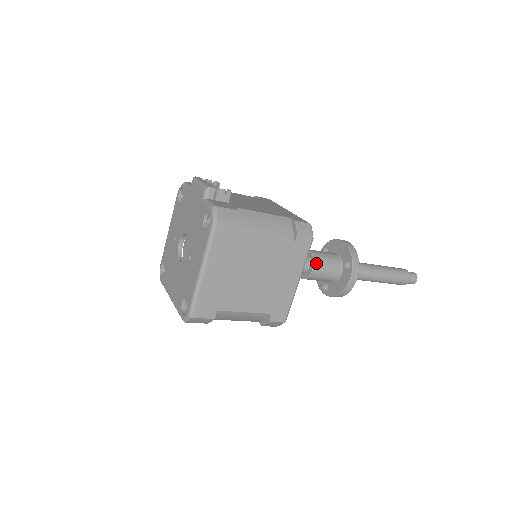
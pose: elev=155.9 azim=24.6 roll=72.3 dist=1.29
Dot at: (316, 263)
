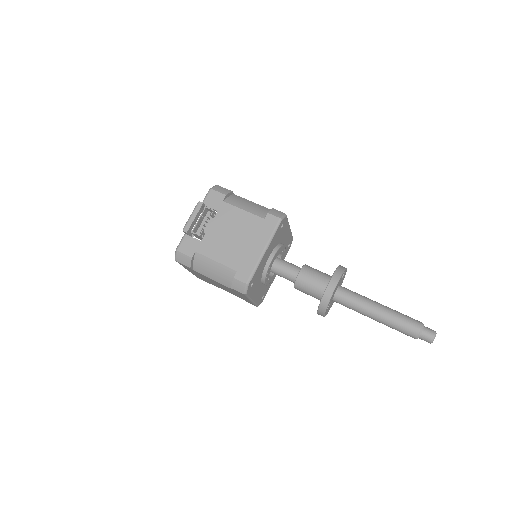
Dot at: (296, 286)
